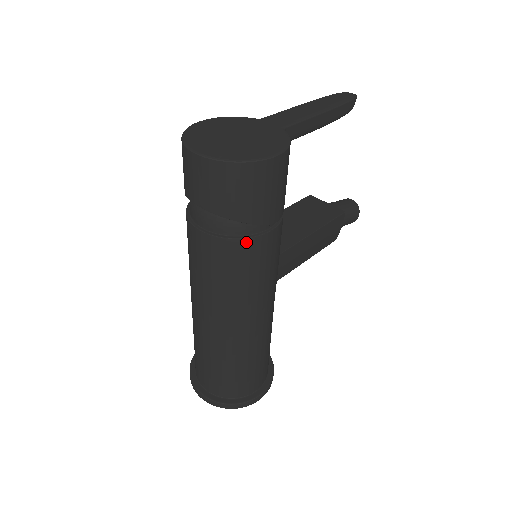
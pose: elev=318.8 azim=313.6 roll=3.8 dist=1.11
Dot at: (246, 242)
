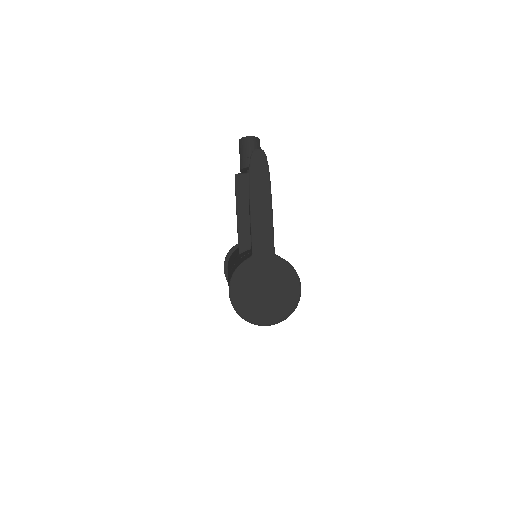
Dot at: occluded
